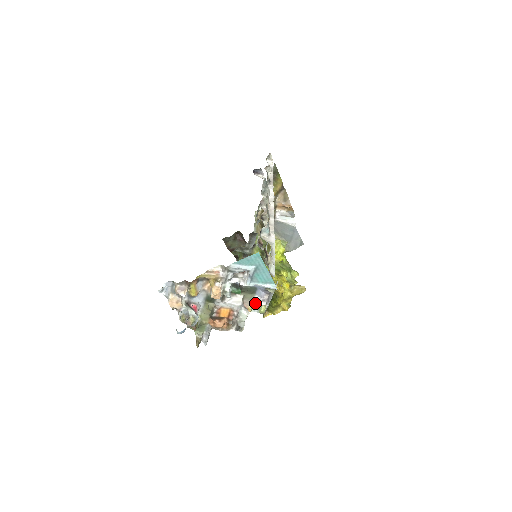
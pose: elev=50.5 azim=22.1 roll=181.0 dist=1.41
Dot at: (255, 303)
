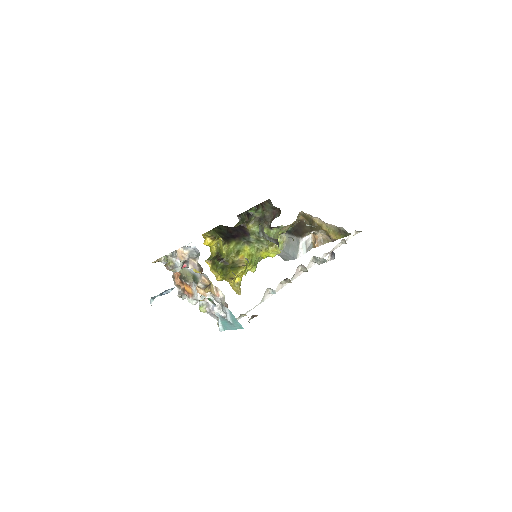
Dot at: (206, 301)
